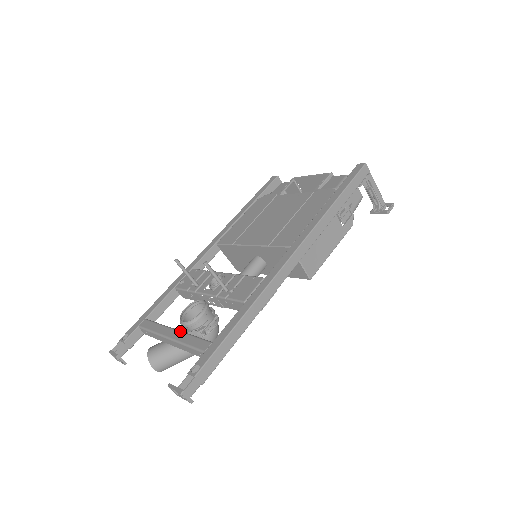
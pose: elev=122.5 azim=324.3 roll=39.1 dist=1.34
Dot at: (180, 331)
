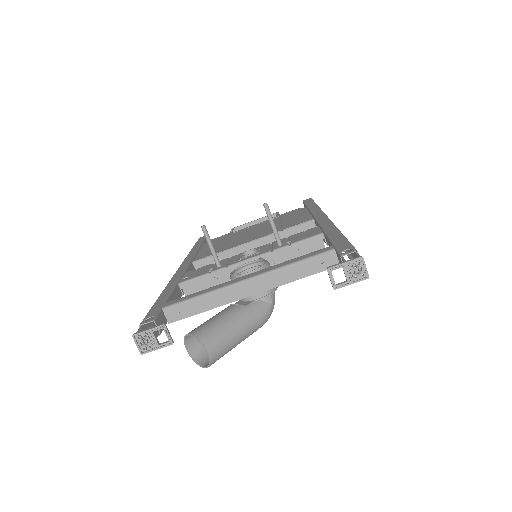
Dot at: occluded
